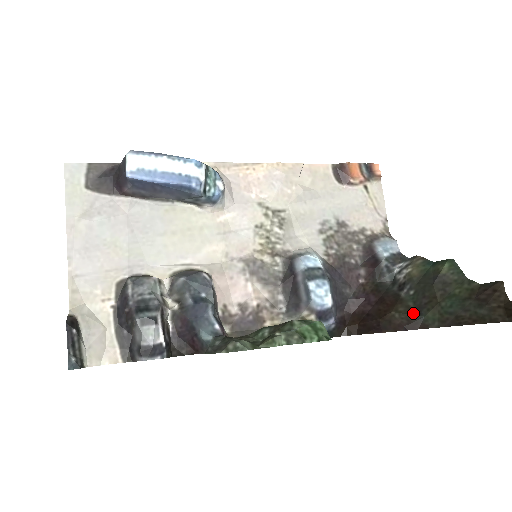
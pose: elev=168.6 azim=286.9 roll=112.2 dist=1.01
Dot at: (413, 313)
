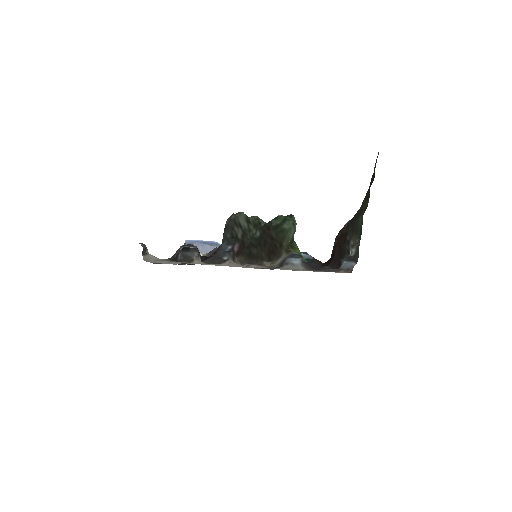
Dot at: (349, 223)
